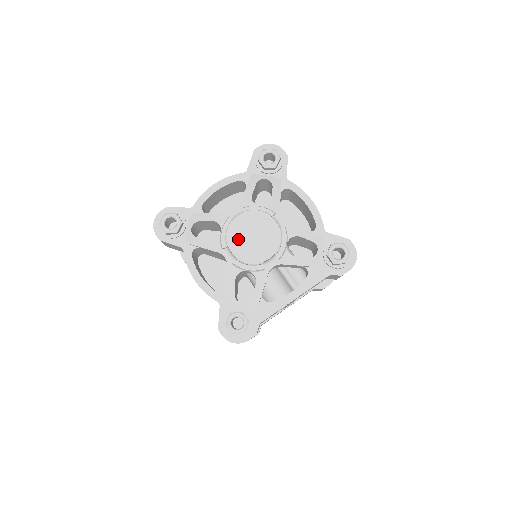
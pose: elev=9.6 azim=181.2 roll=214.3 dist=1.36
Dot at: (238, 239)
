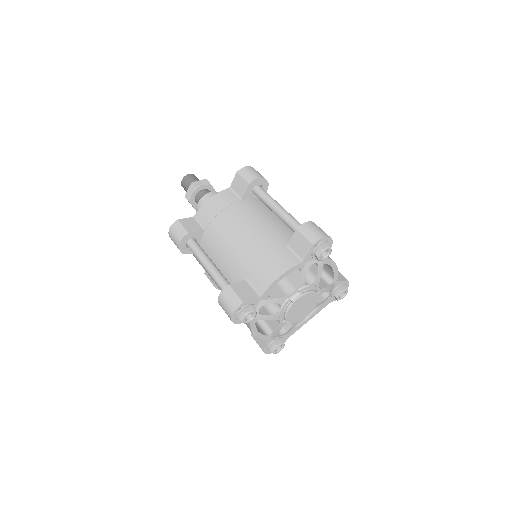
Dot at: (293, 313)
